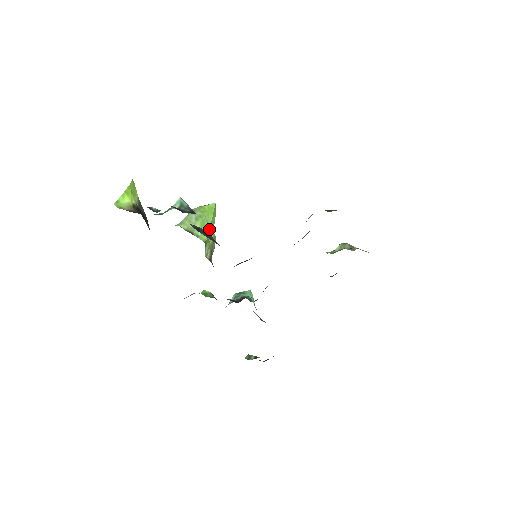
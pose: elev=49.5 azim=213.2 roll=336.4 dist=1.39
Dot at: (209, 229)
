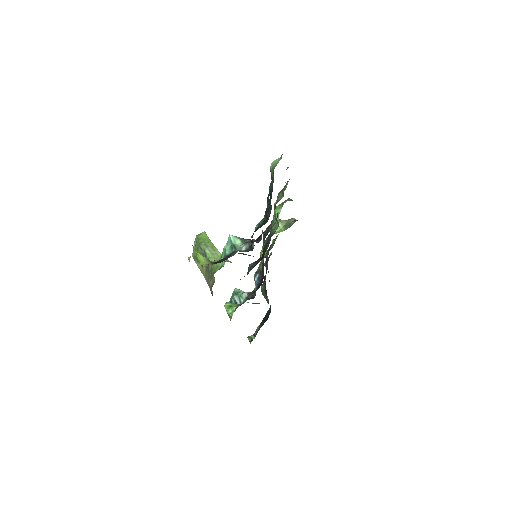
Dot at: occluded
